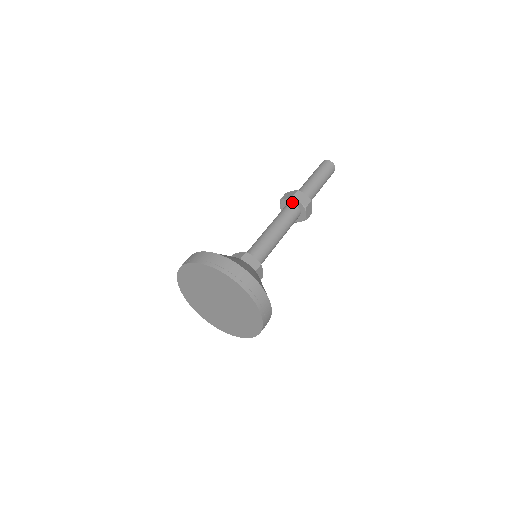
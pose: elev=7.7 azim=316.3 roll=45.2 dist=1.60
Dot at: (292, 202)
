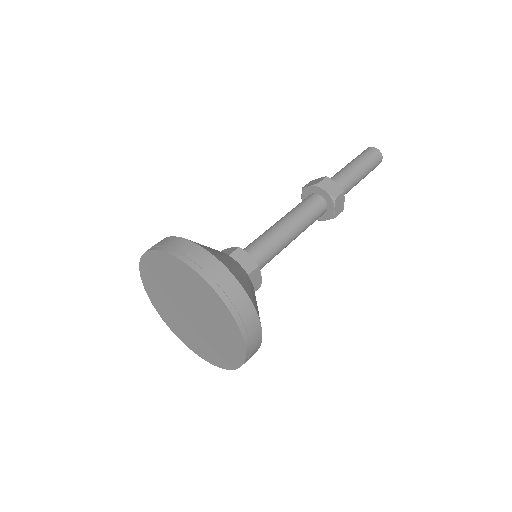
Dot at: (307, 195)
